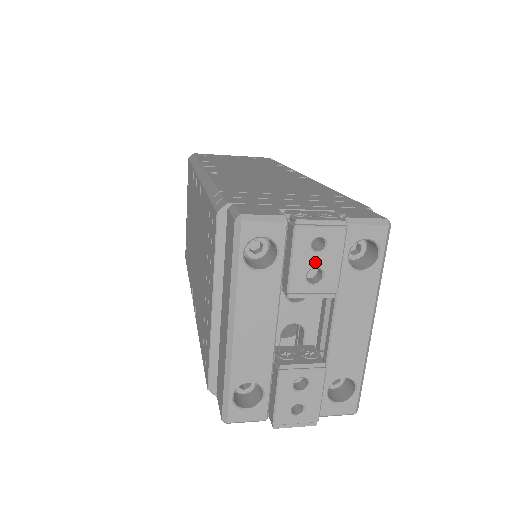
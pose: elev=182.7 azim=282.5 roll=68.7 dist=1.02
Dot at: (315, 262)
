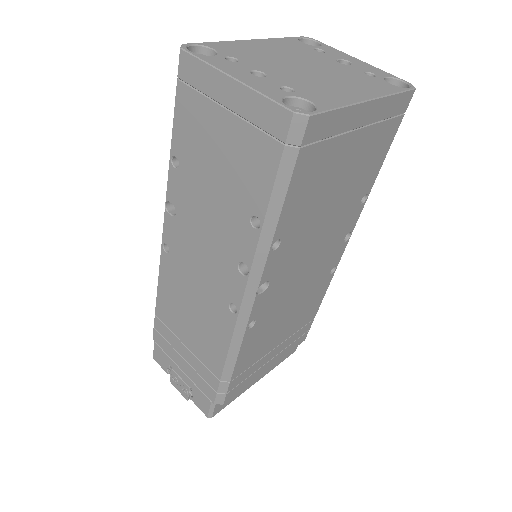
Dot at: occluded
